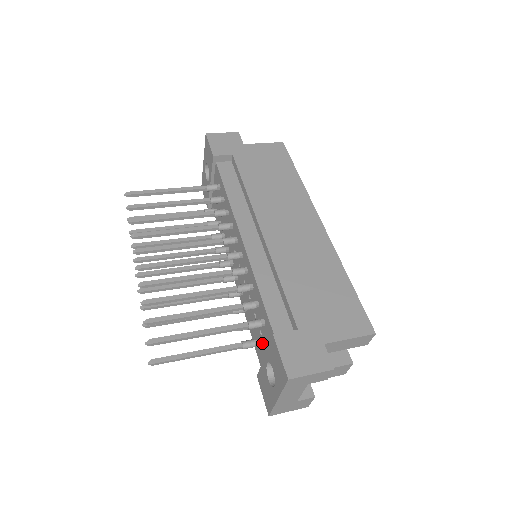
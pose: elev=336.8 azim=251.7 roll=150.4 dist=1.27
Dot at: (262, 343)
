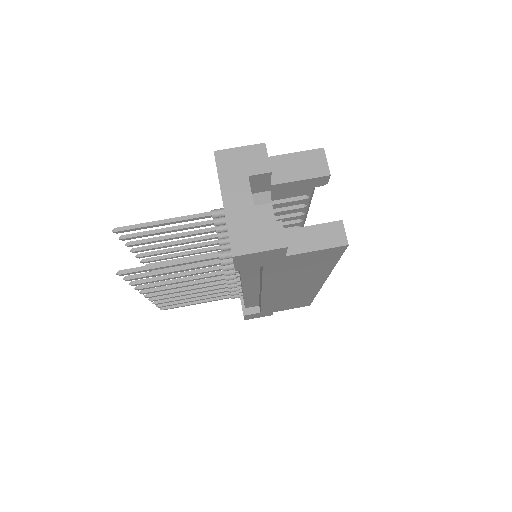
Dot at: occluded
